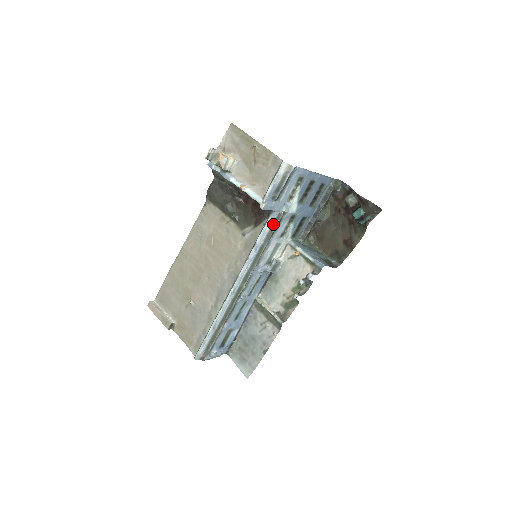
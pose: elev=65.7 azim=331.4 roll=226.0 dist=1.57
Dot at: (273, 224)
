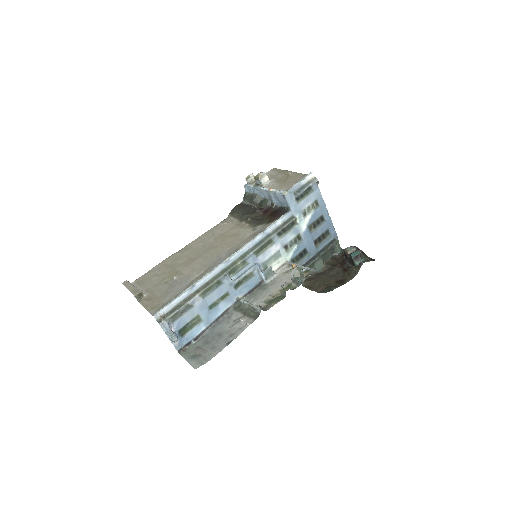
Dot at: (285, 222)
